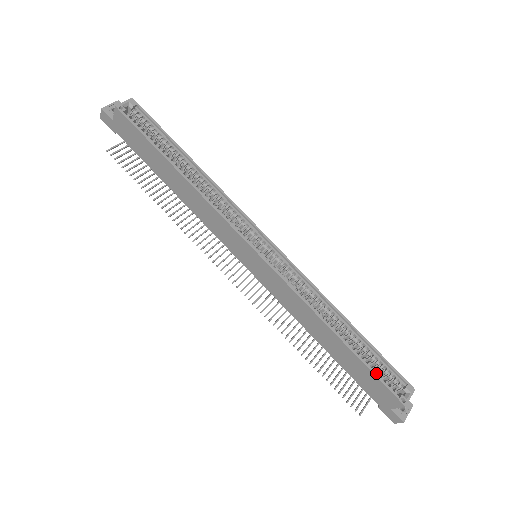
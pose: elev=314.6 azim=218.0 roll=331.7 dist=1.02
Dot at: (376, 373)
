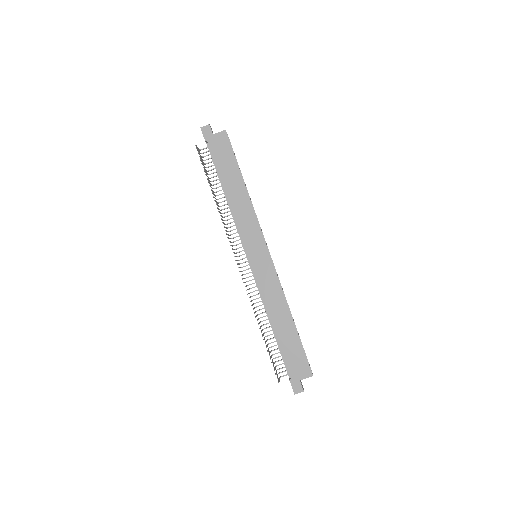
Dot at: (303, 351)
